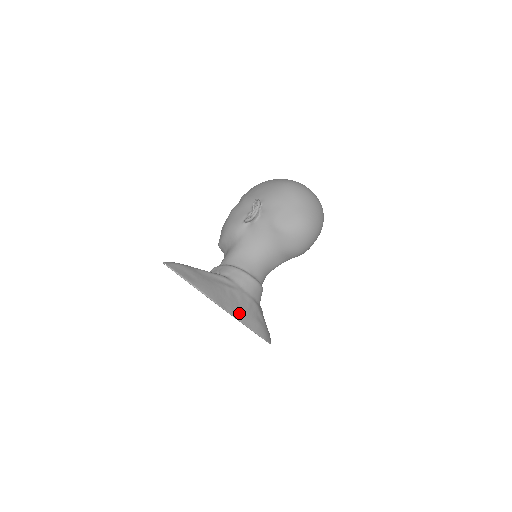
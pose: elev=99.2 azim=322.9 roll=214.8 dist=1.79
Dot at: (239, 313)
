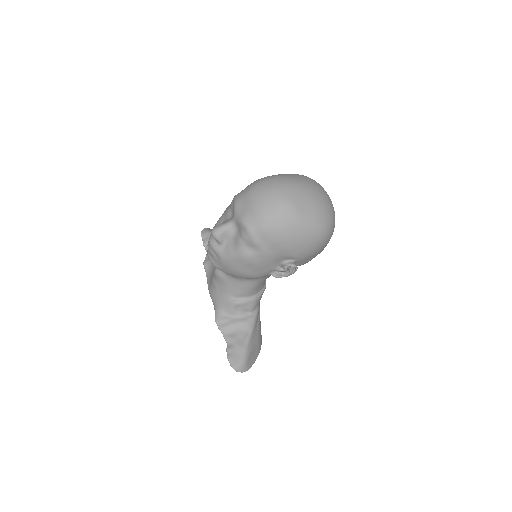
Dot at: occluded
